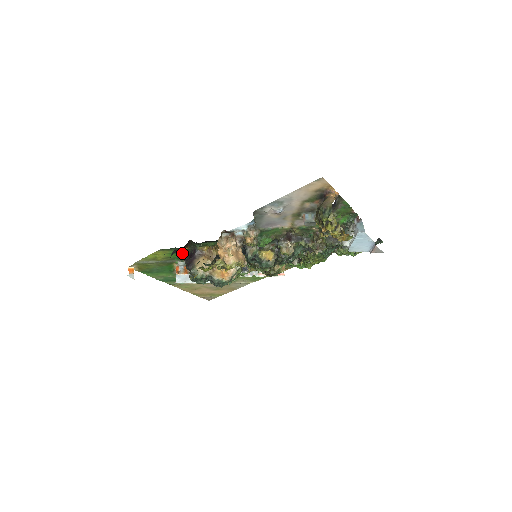
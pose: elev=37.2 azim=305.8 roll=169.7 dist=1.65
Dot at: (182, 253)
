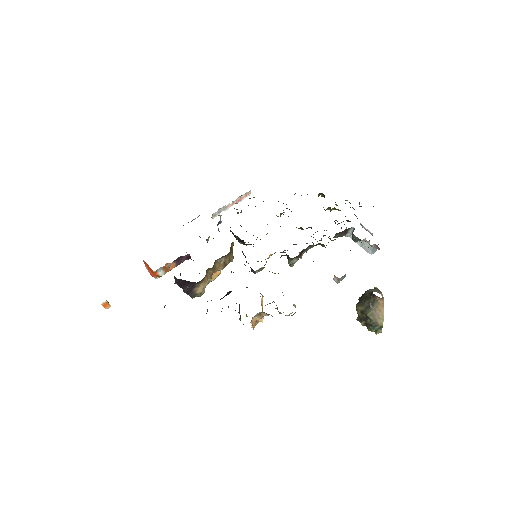
Dot at: occluded
